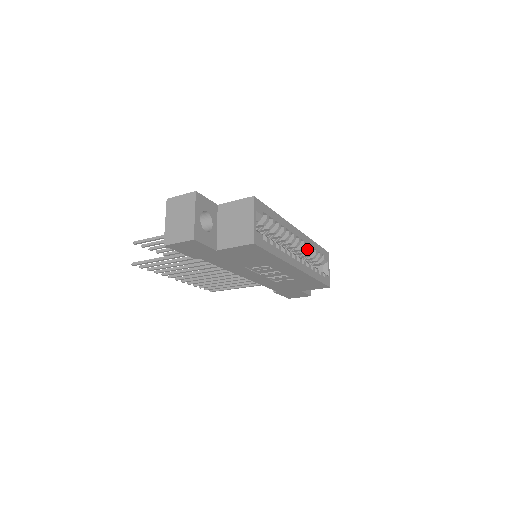
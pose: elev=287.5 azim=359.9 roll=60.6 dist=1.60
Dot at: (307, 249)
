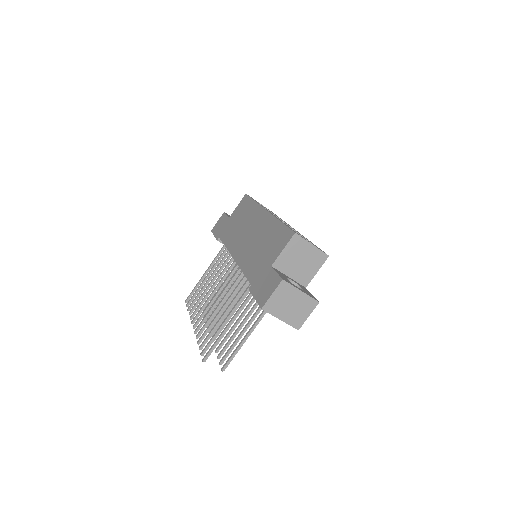
Dot at: occluded
